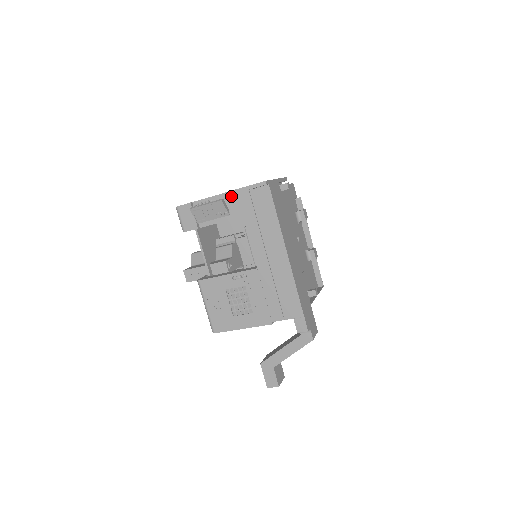
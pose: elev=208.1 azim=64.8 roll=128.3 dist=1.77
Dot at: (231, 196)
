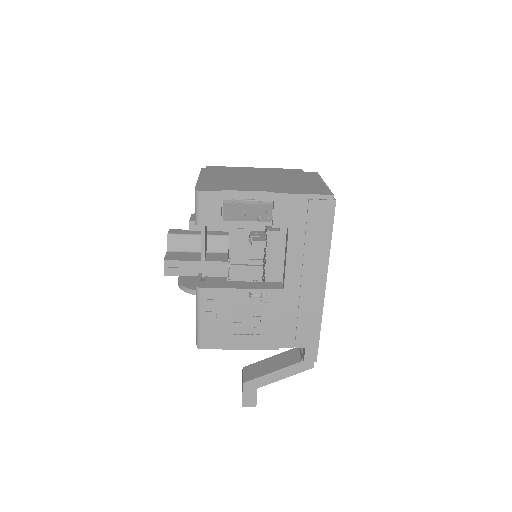
Dot at: (282, 200)
